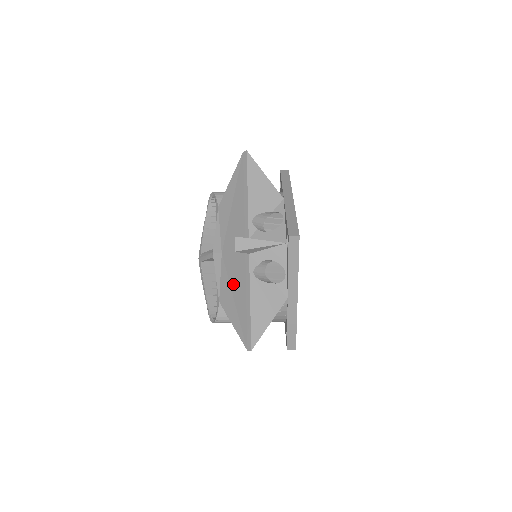
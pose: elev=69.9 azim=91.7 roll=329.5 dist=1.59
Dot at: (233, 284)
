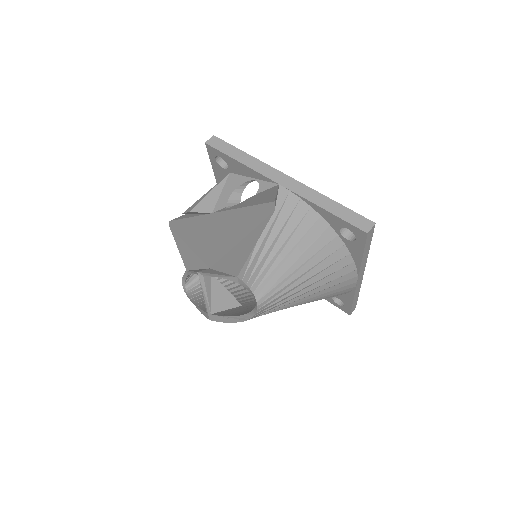
Dot at: (227, 245)
